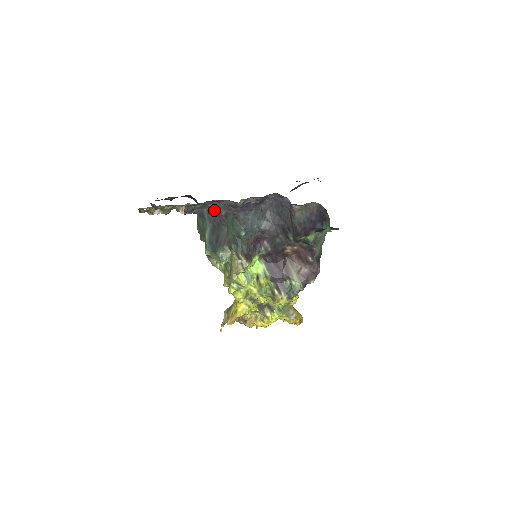
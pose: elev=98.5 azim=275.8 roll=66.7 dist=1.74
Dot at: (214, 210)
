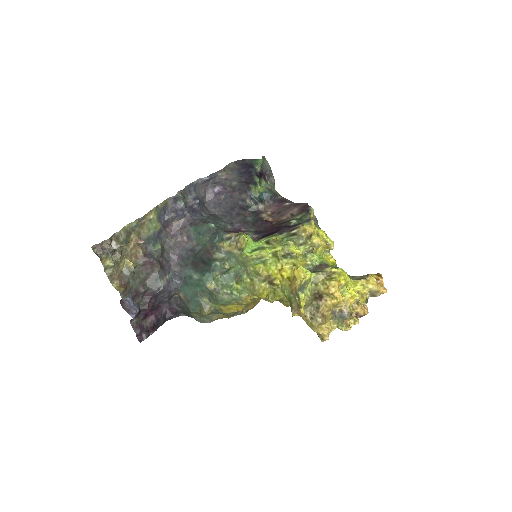
Dot at: (178, 251)
